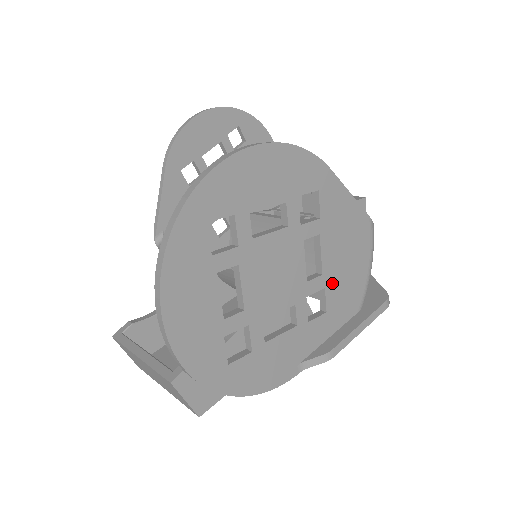
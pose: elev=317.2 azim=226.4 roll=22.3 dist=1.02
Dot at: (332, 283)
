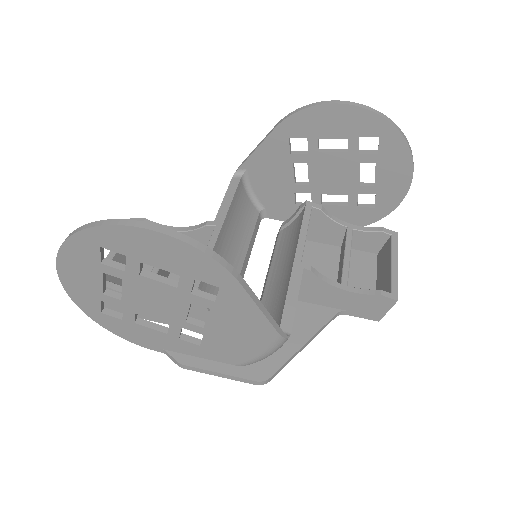
Dot at: (213, 337)
